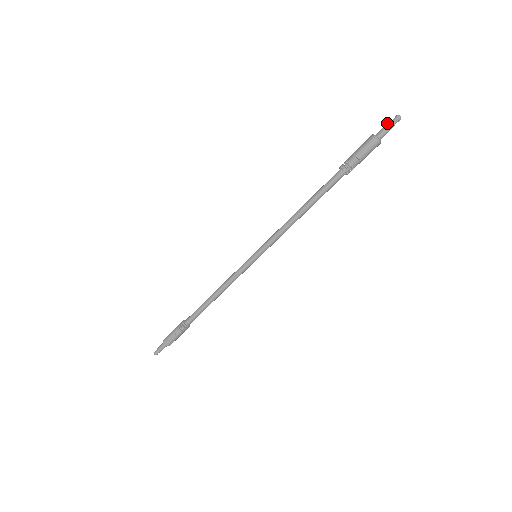
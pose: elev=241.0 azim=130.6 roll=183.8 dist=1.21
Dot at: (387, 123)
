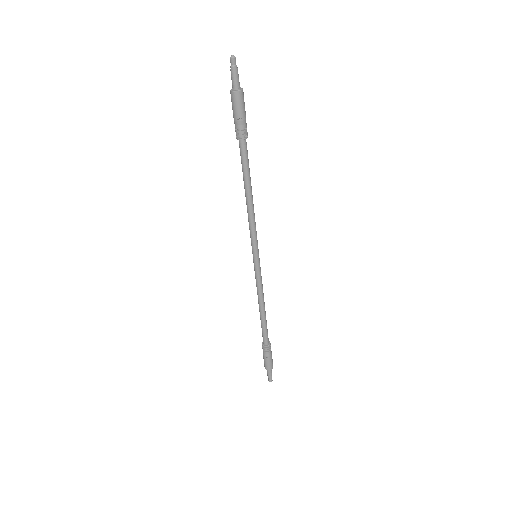
Dot at: occluded
